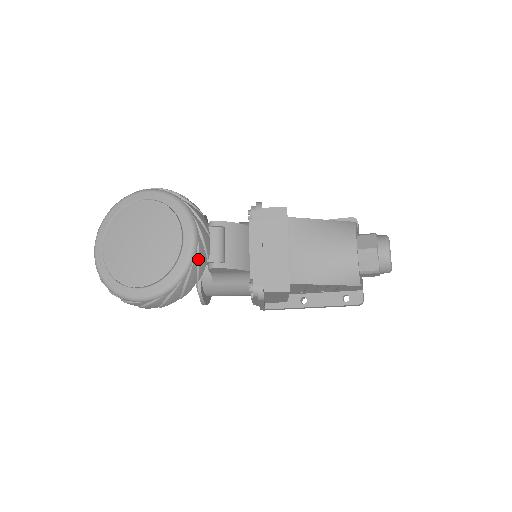
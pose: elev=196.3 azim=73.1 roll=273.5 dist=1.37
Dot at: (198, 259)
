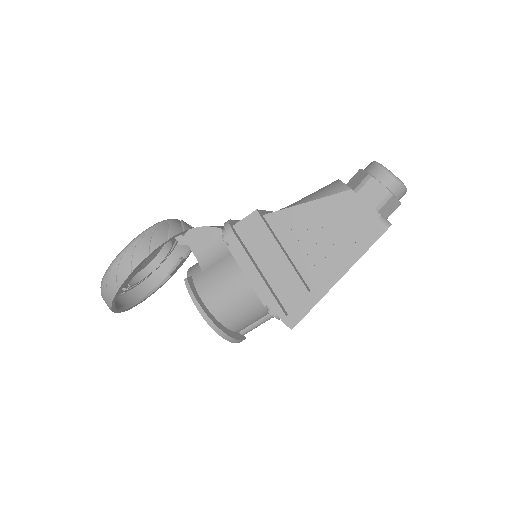
Dot at: (170, 223)
